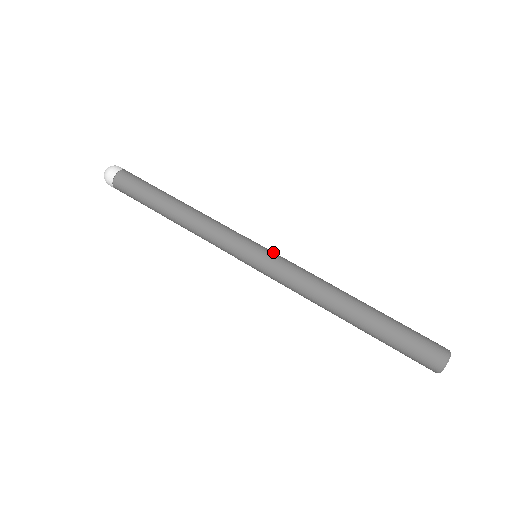
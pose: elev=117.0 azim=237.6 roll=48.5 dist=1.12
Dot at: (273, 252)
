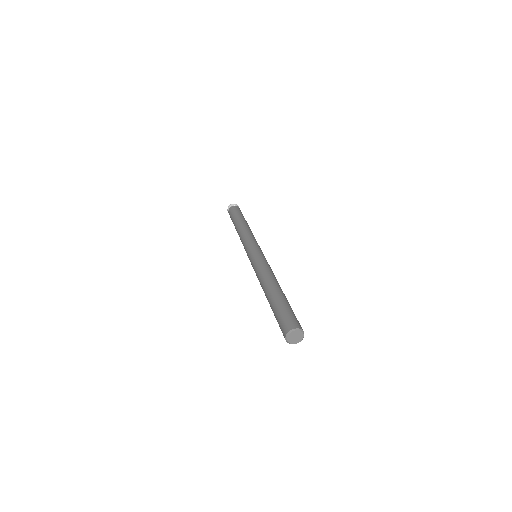
Dot at: occluded
